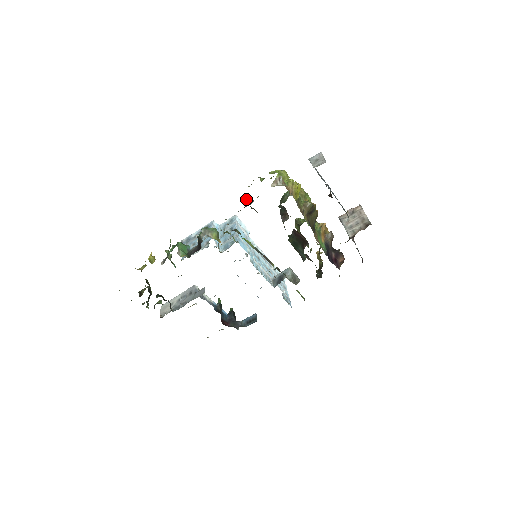
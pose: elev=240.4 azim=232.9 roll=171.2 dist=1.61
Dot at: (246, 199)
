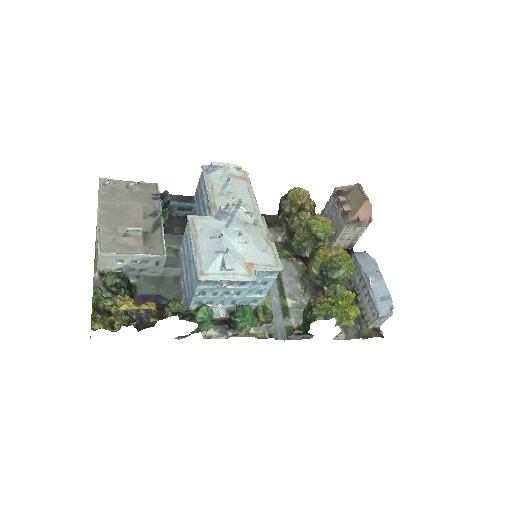
Dot at: (308, 333)
